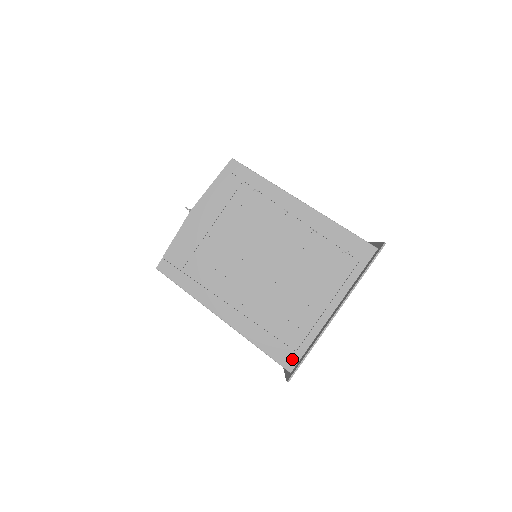
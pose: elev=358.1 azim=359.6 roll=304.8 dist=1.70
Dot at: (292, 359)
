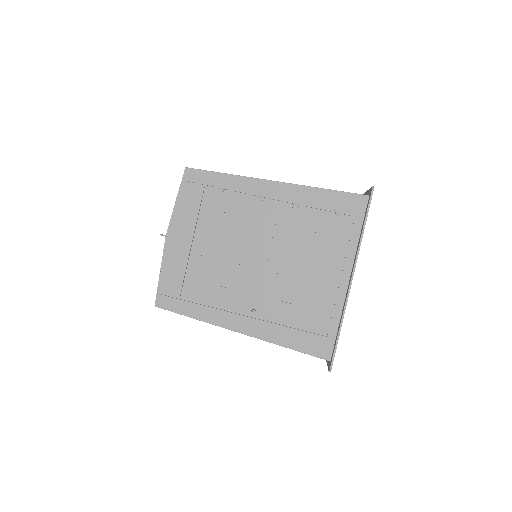
Dot at: (326, 346)
